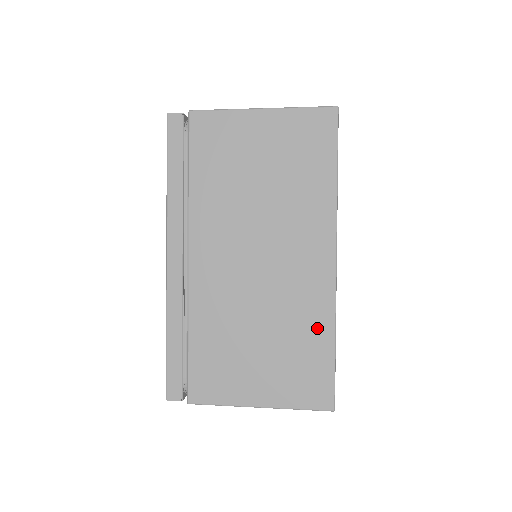
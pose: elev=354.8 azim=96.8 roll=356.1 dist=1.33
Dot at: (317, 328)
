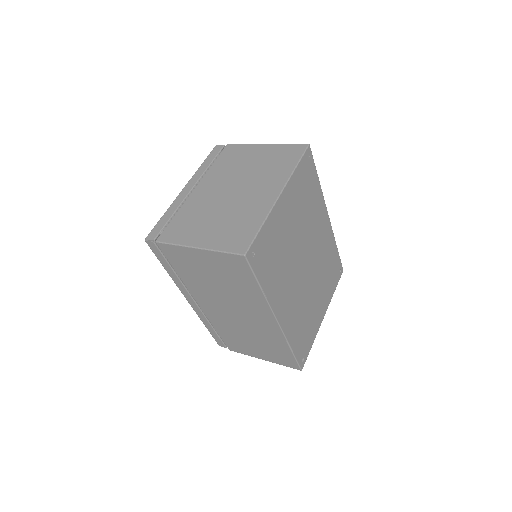
Dot at: (279, 344)
